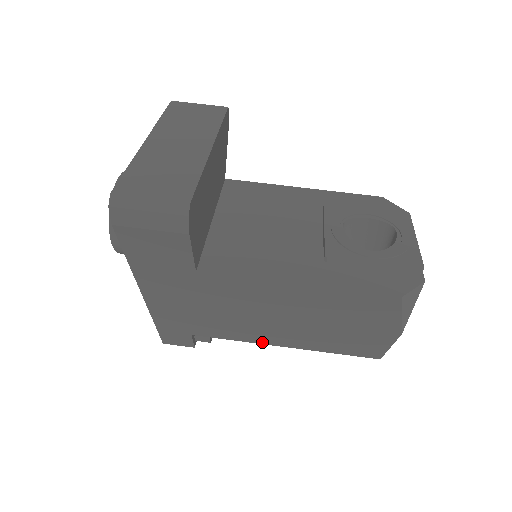
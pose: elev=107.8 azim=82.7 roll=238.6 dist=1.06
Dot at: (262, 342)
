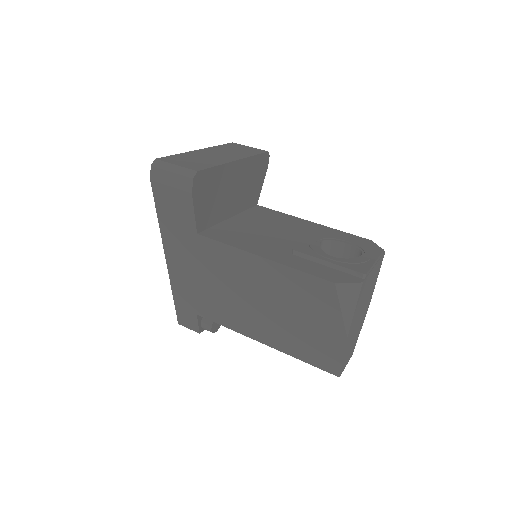
Dot at: (246, 333)
